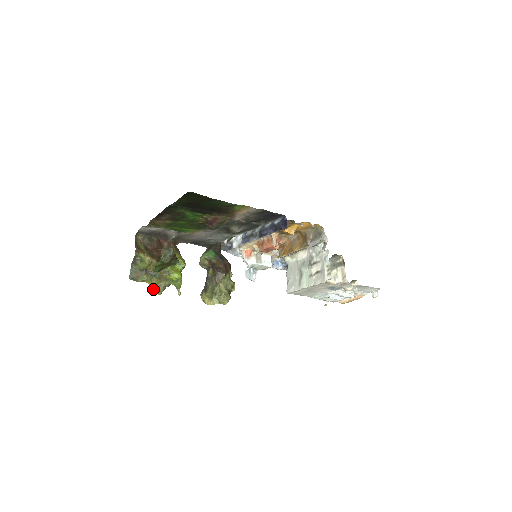
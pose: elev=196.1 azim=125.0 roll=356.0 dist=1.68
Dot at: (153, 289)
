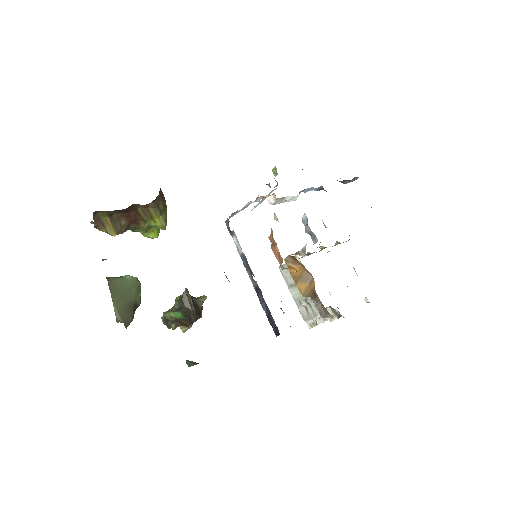
Dot at: occluded
